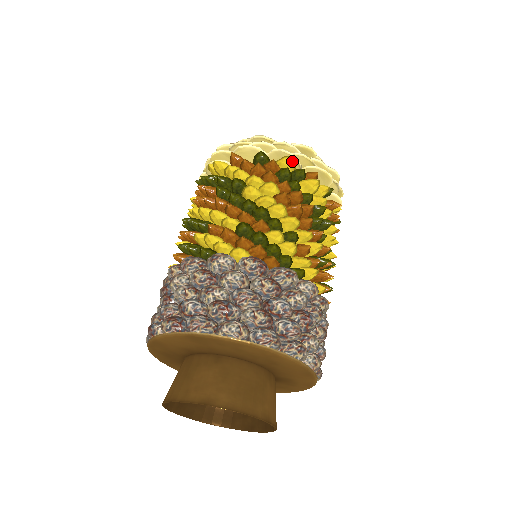
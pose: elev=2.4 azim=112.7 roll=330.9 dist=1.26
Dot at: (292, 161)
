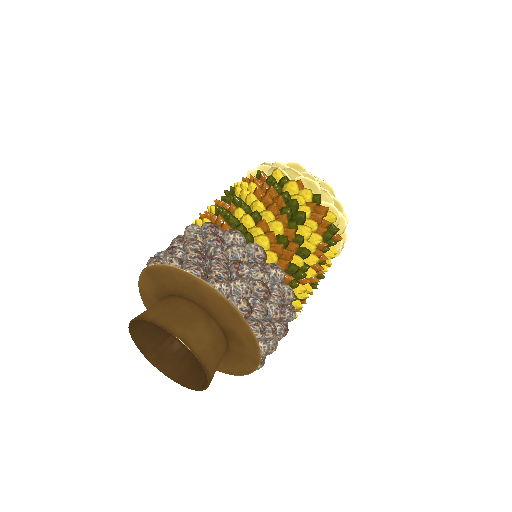
Dot at: (280, 173)
